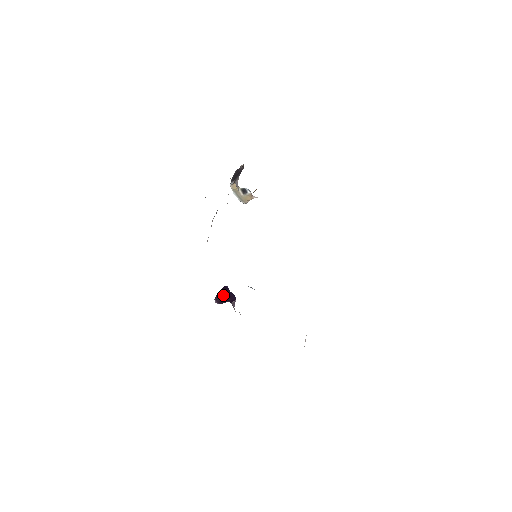
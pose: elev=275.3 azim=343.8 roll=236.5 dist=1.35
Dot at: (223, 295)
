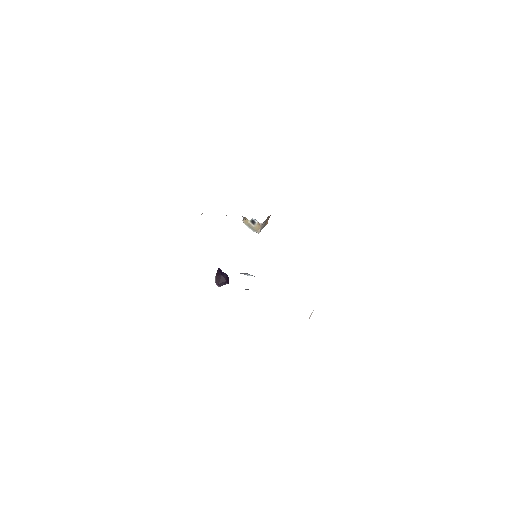
Dot at: (220, 277)
